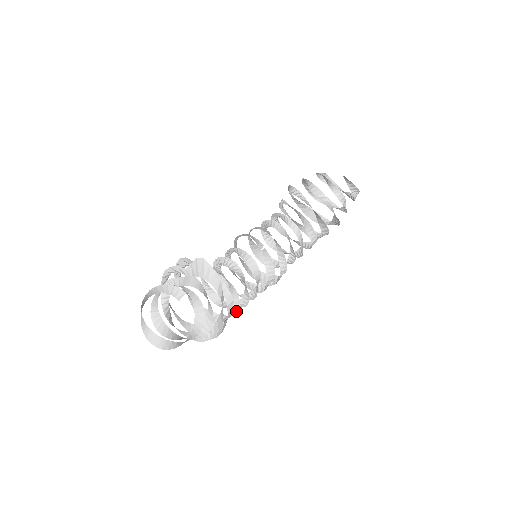
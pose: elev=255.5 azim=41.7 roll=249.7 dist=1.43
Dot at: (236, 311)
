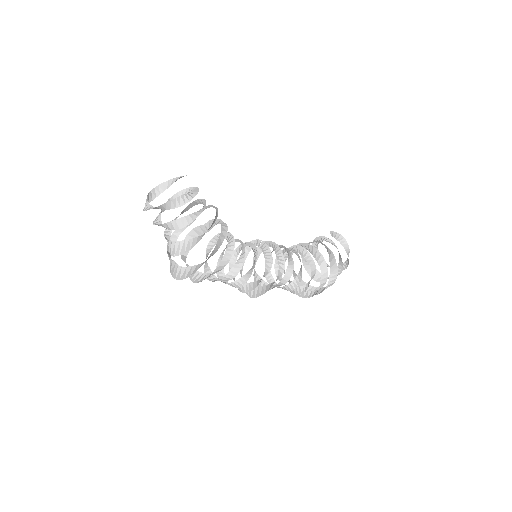
Dot at: (231, 255)
